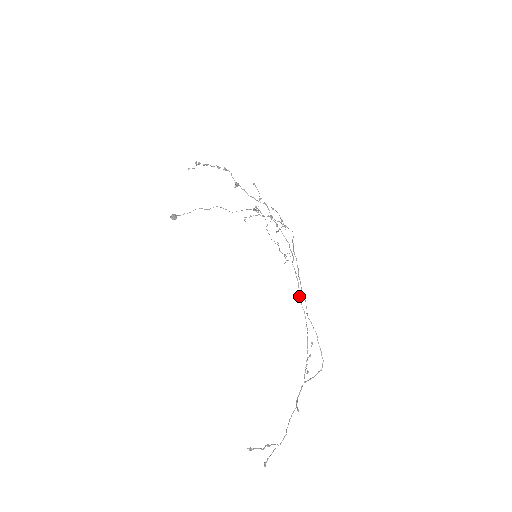
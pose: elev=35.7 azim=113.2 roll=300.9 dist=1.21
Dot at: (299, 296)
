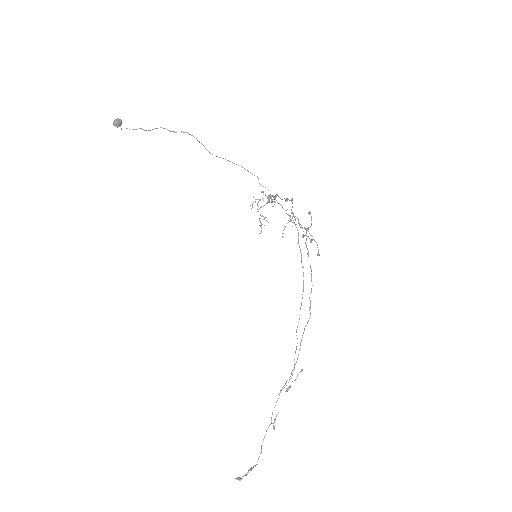
Dot at: occluded
